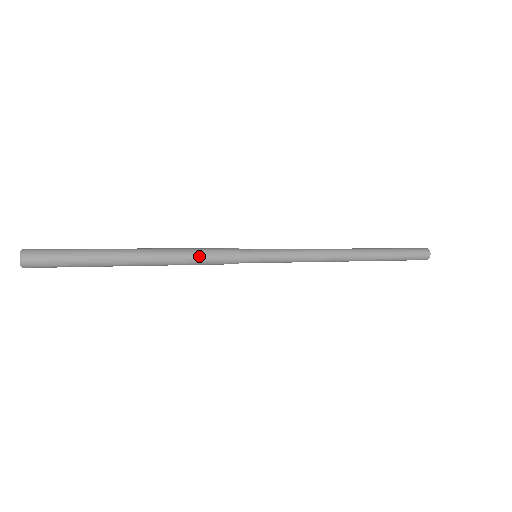
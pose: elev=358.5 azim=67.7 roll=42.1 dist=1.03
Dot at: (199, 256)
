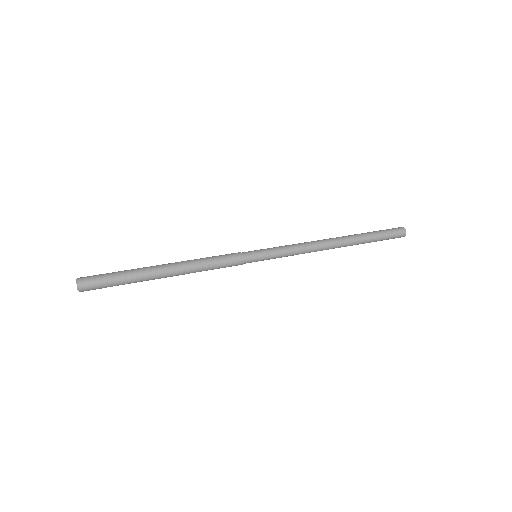
Dot at: (210, 268)
